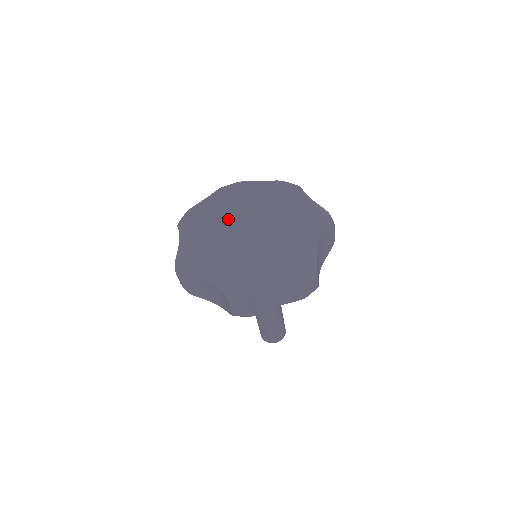
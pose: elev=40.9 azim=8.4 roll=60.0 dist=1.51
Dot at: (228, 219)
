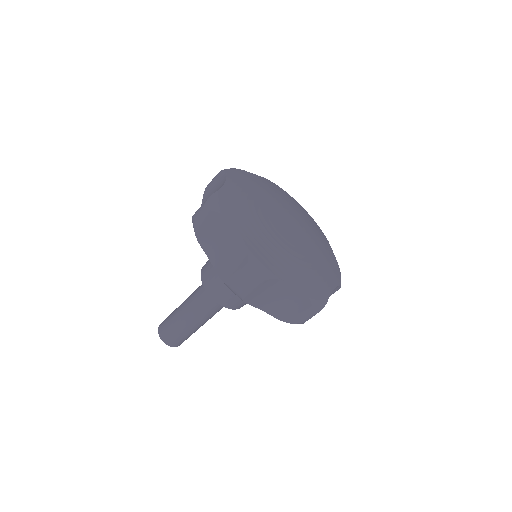
Dot at: (276, 217)
